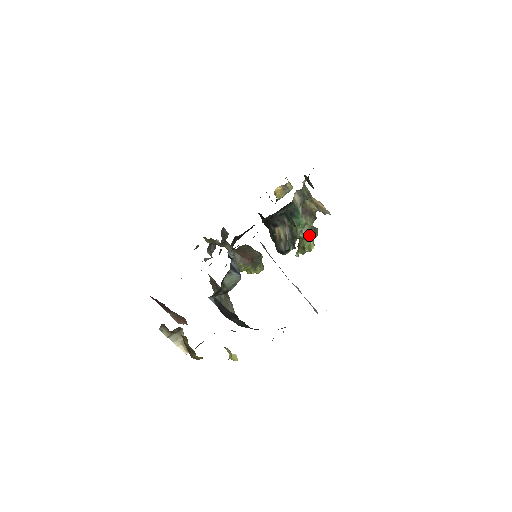
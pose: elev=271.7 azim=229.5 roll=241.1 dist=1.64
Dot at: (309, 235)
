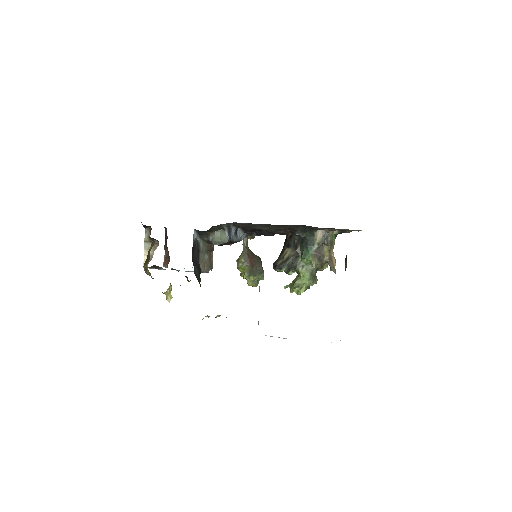
Dot at: (306, 275)
